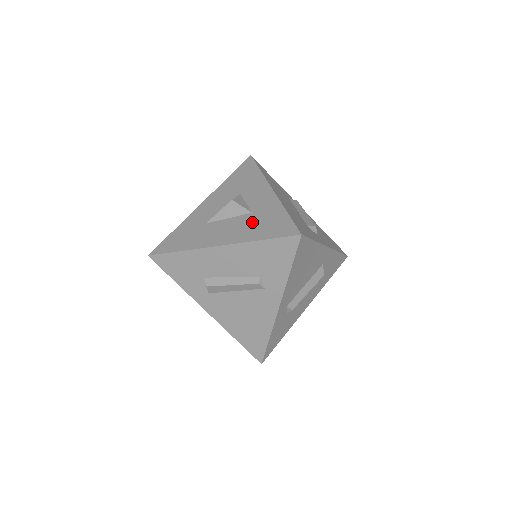
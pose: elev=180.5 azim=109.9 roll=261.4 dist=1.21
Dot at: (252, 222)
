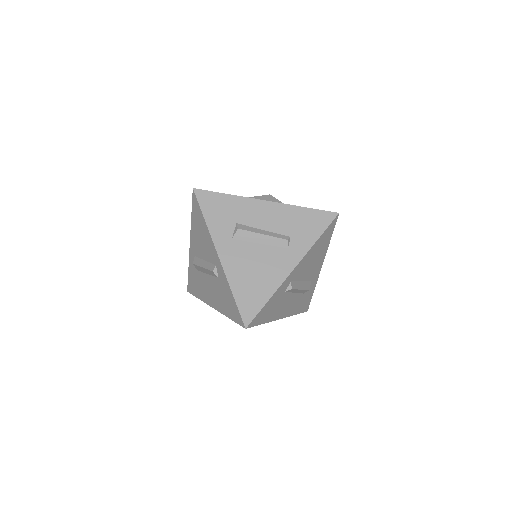
Dot at: occluded
